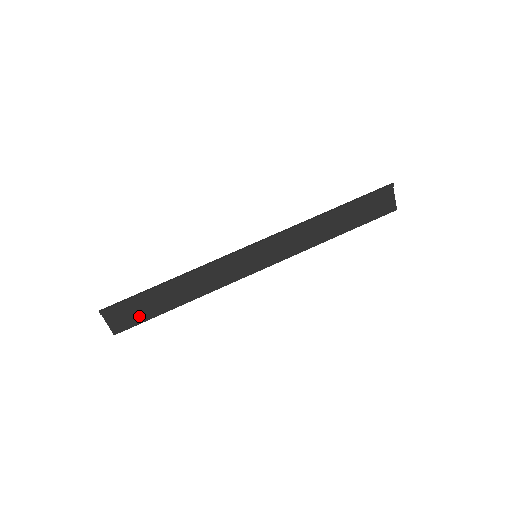
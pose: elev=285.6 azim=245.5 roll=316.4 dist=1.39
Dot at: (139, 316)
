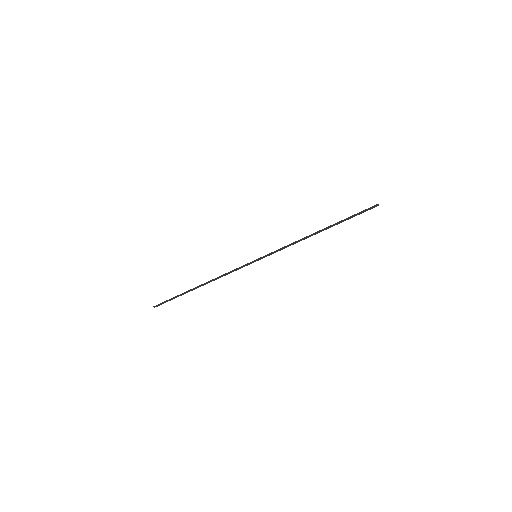
Dot at: occluded
